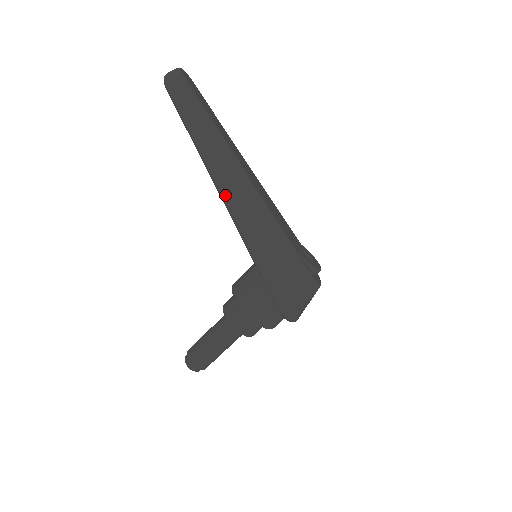
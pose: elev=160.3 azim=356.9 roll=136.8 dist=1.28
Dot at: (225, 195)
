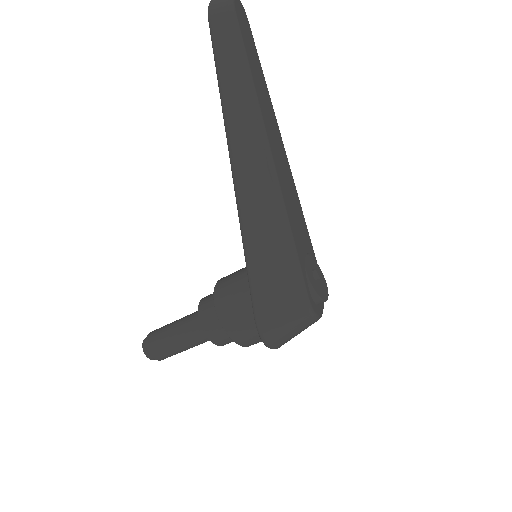
Dot at: (236, 170)
